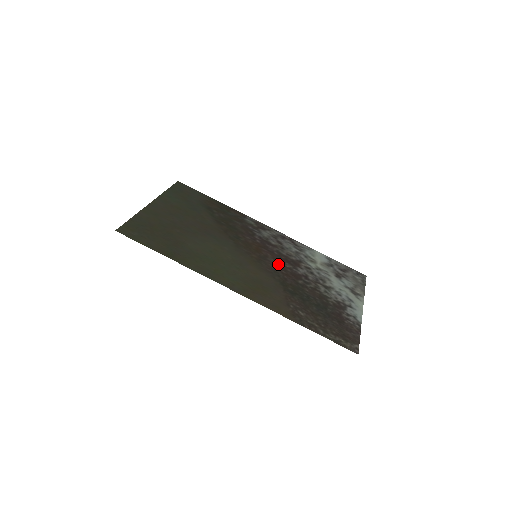
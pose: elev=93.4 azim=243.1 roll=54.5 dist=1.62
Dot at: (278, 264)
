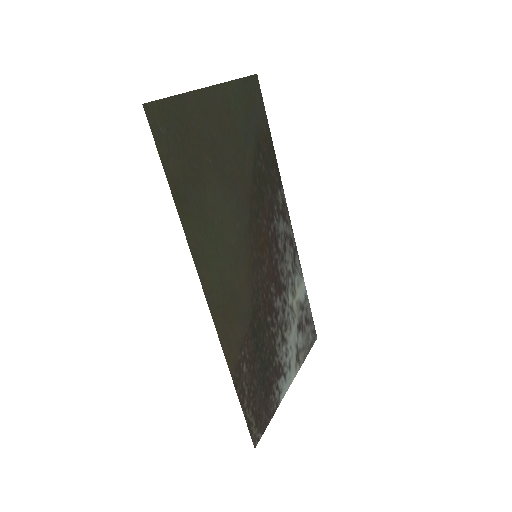
Dot at: (267, 281)
